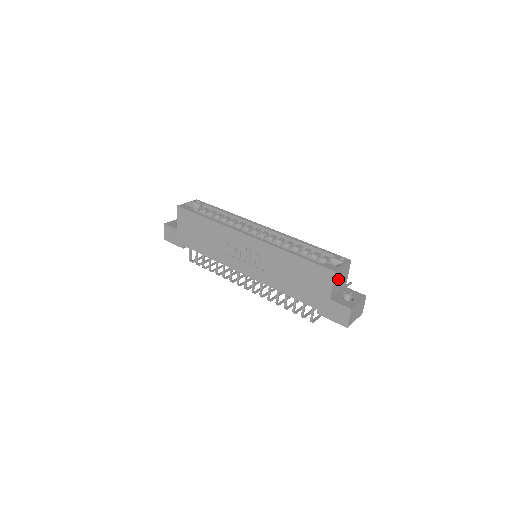
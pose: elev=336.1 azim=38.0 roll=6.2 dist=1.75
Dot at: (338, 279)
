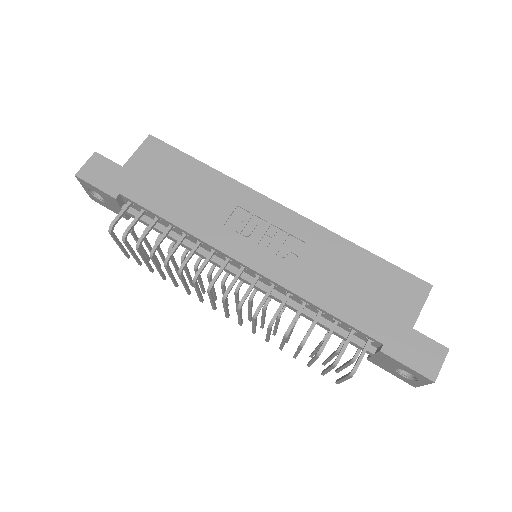
Dot at: occluded
